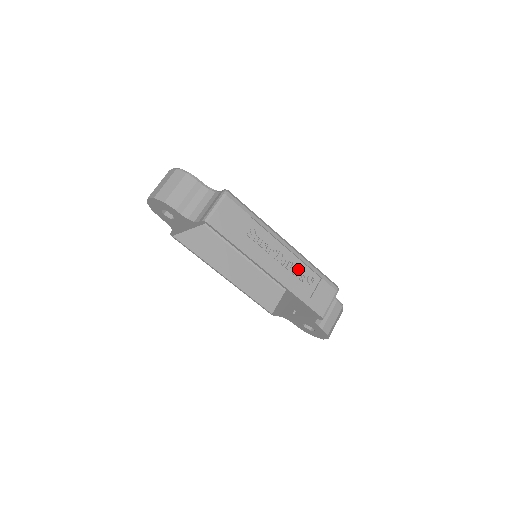
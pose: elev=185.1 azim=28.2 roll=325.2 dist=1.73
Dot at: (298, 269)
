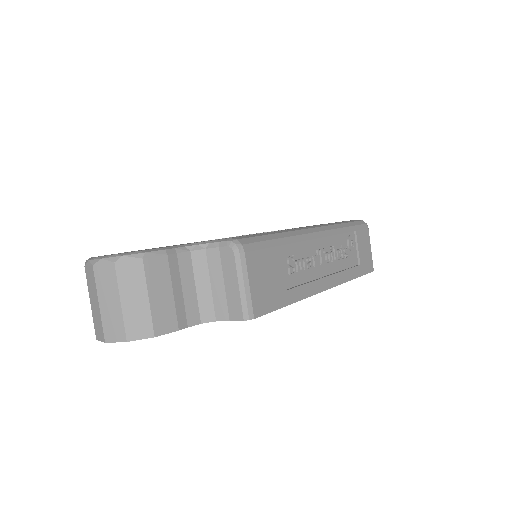
Dot at: (338, 248)
